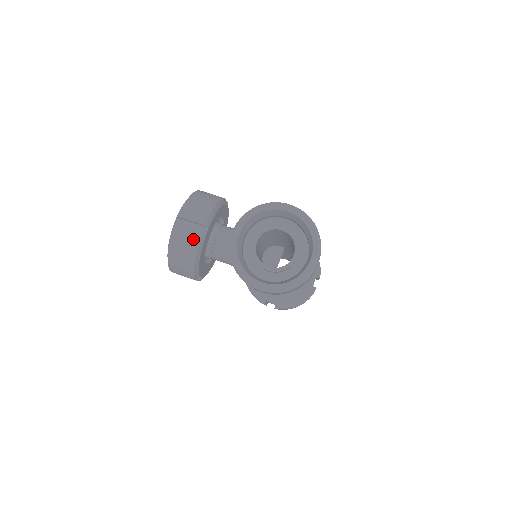
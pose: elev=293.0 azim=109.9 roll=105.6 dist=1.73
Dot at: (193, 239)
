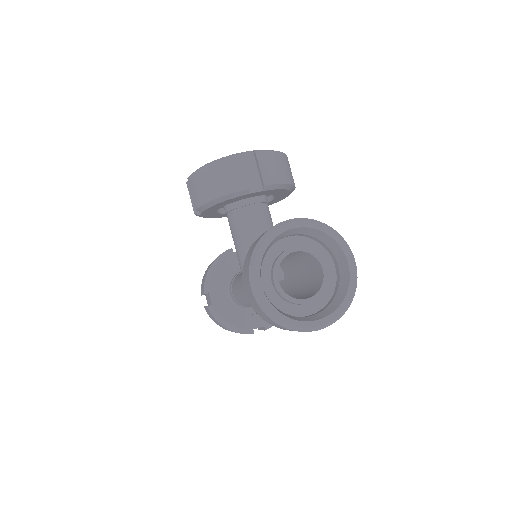
Dot at: (243, 181)
